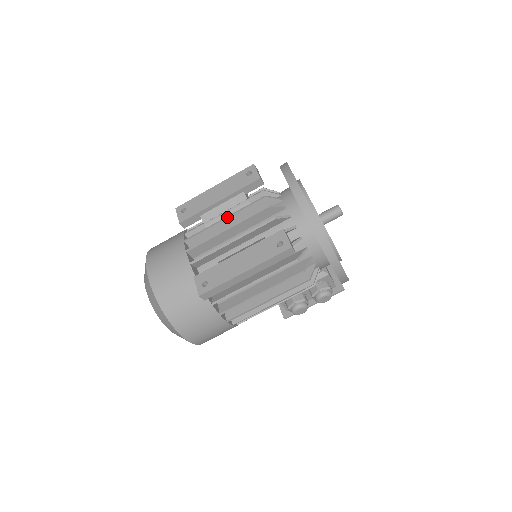
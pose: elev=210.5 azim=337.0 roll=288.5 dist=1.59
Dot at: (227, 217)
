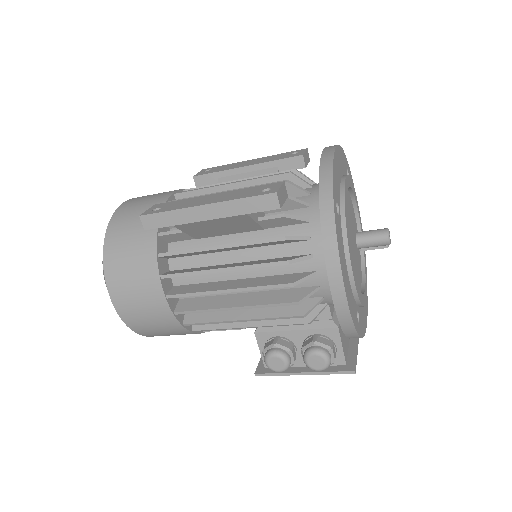
Dot at: occluded
